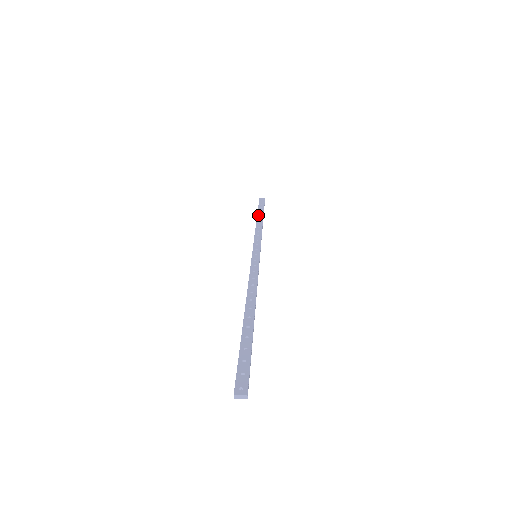
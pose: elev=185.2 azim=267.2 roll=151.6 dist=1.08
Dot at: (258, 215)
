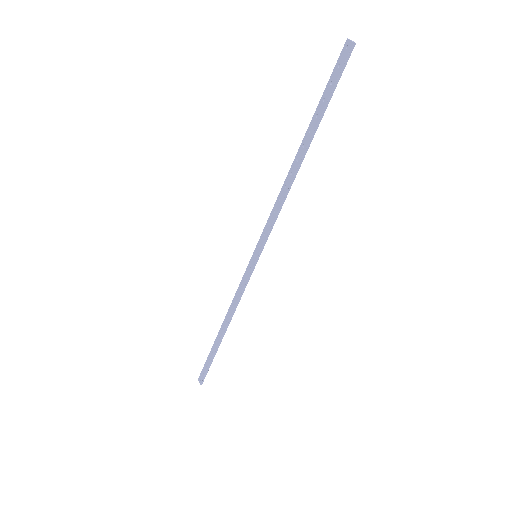
Dot at: (304, 137)
